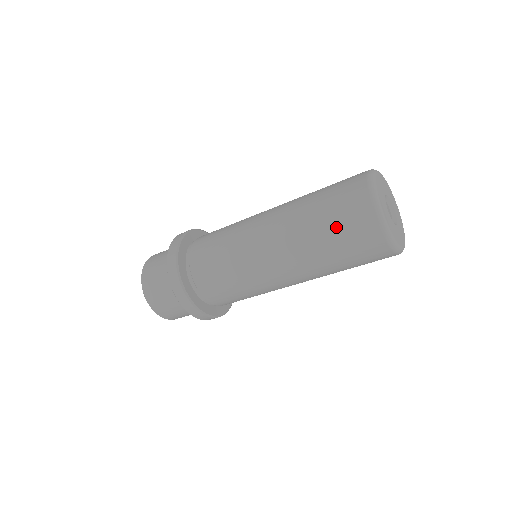
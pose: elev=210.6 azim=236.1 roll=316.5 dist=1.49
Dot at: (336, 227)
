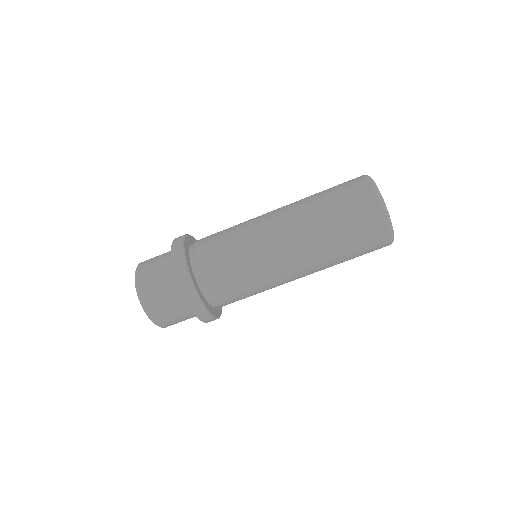
Dot at: (347, 217)
